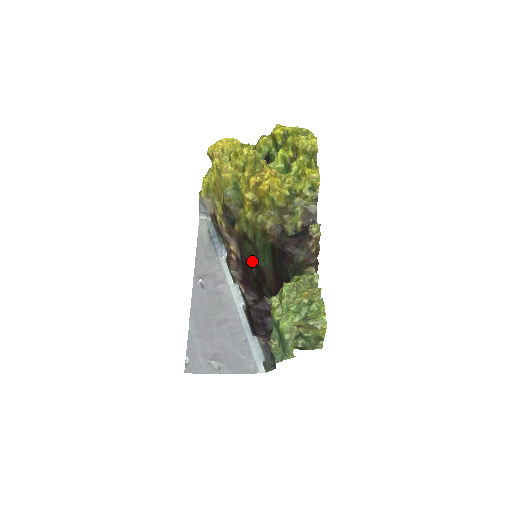
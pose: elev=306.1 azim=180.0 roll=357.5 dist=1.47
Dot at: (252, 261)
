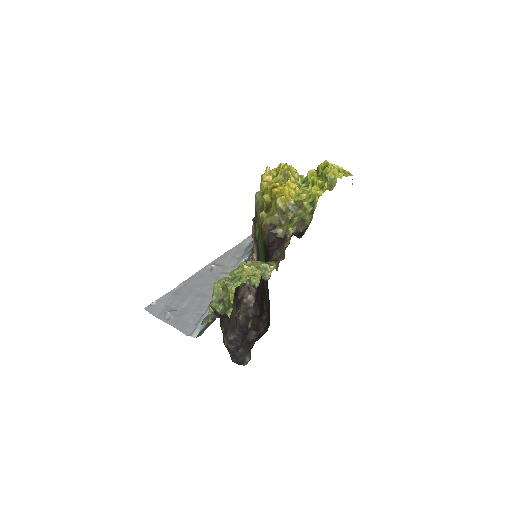
Dot at: occluded
